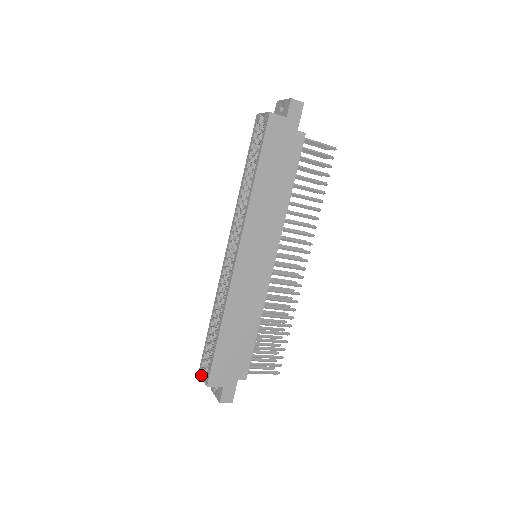
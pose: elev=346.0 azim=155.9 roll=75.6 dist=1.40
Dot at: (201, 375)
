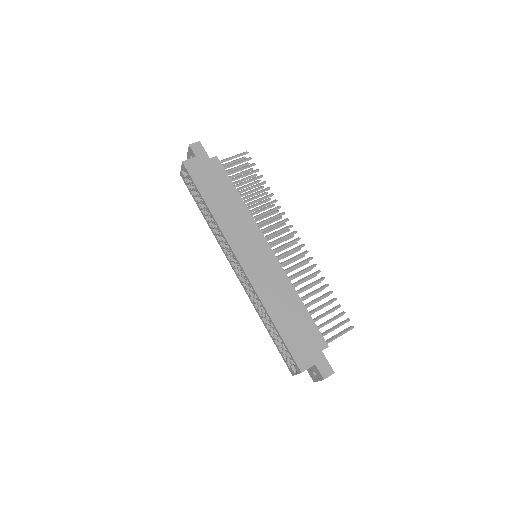
Dot at: (294, 373)
